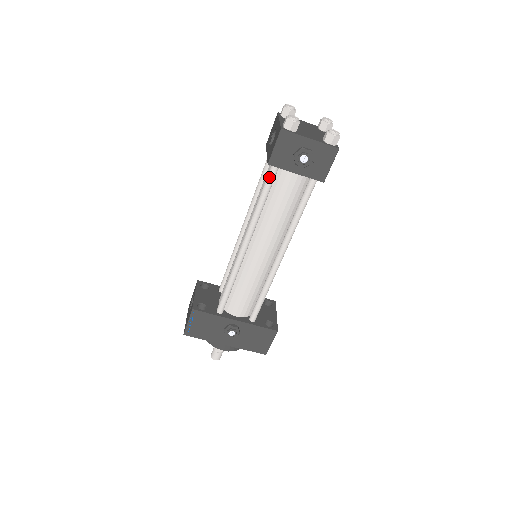
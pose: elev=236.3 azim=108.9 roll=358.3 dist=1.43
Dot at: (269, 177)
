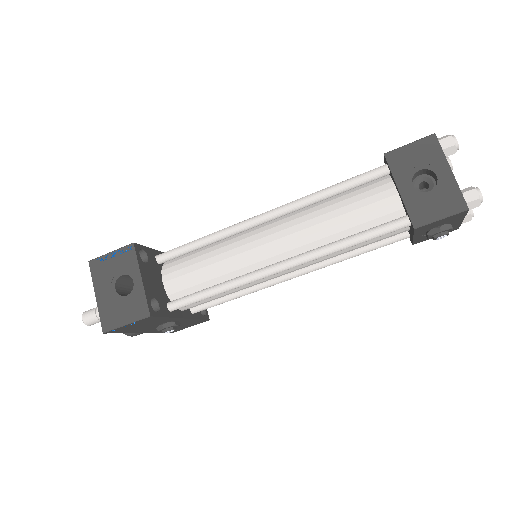
Dot at: (391, 231)
